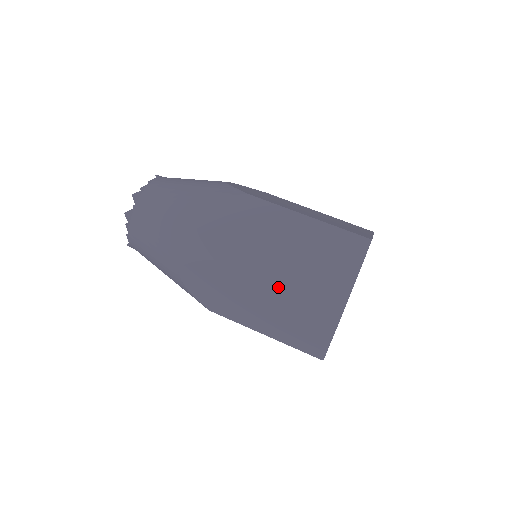
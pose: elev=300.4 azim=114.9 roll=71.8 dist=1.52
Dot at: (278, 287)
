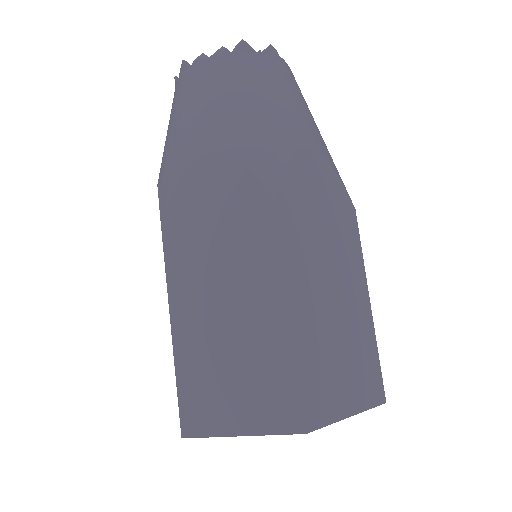
Dot at: (288, 316)
